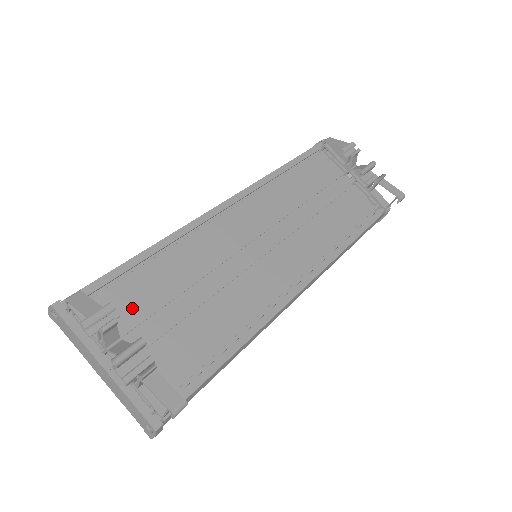
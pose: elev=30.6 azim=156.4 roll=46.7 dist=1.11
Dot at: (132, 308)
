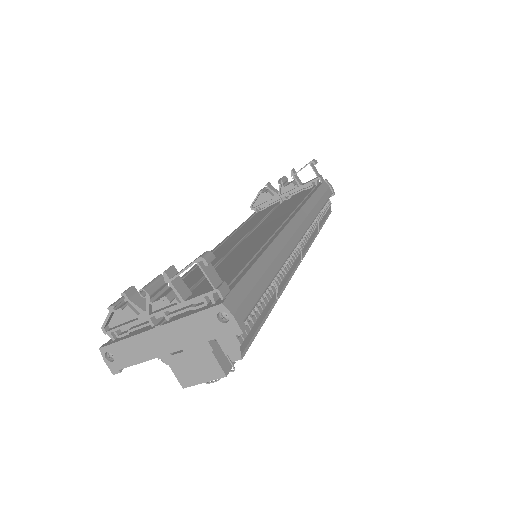
Dot at: occluded
